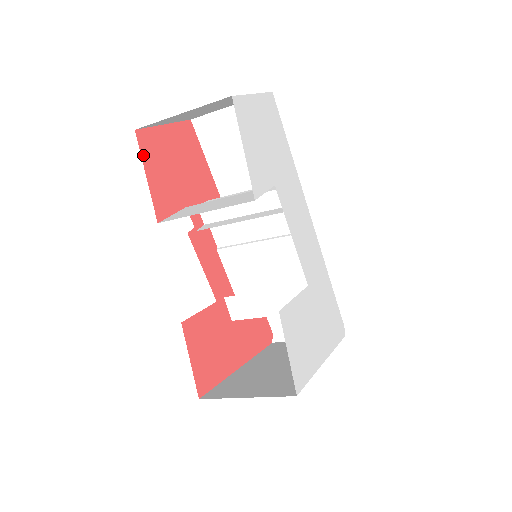
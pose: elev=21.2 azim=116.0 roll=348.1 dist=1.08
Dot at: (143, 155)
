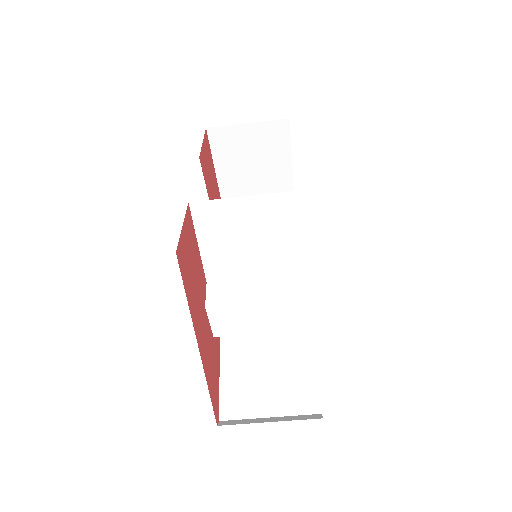
Dot at: (205, 138)
